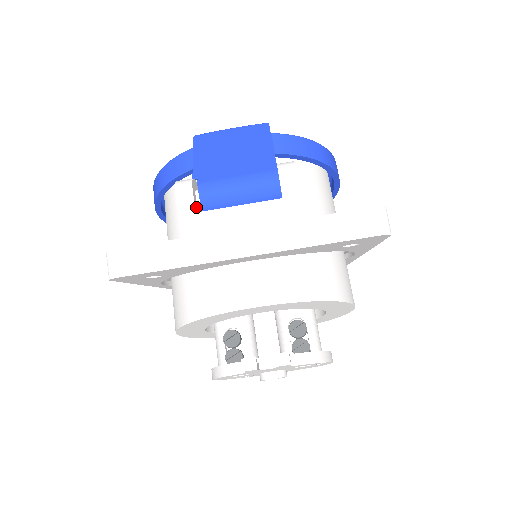
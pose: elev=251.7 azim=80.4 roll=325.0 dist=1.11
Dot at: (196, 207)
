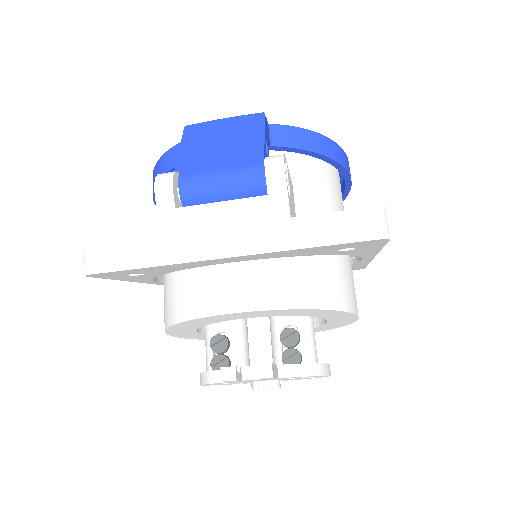
Dot at: (176, 202)
